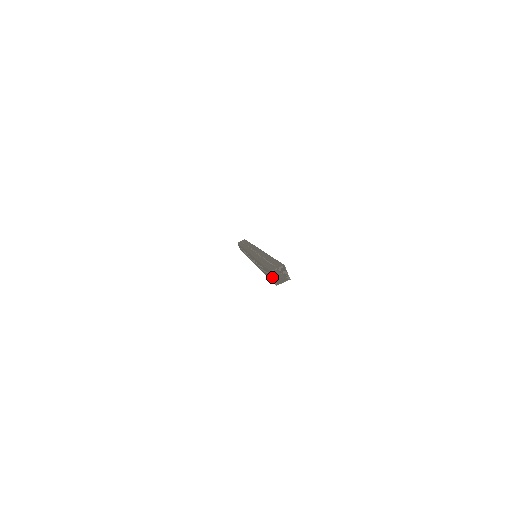
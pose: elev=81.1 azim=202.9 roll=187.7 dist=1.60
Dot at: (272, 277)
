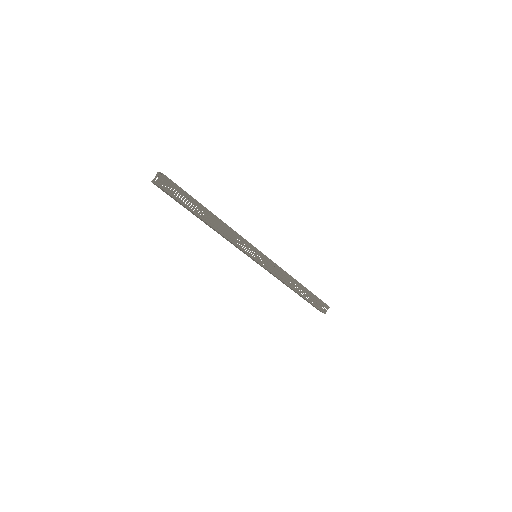
Dot at: (156, 176)
